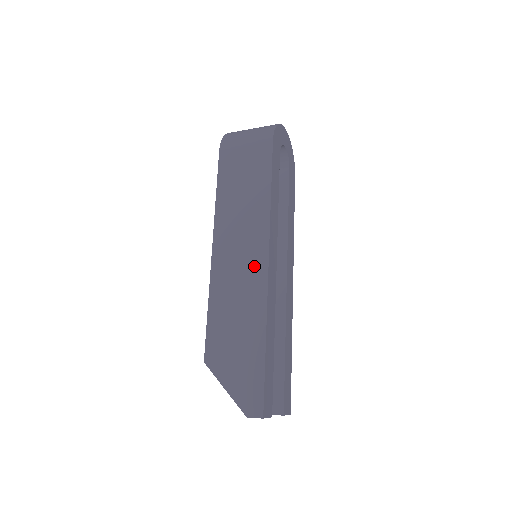
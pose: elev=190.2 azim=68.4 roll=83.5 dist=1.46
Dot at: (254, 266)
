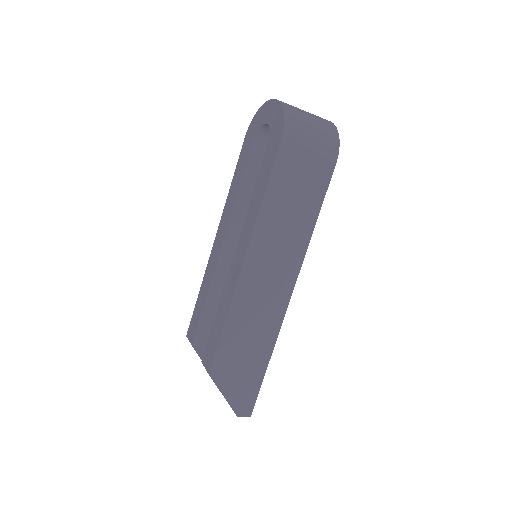
Dot at: (279, 293)
